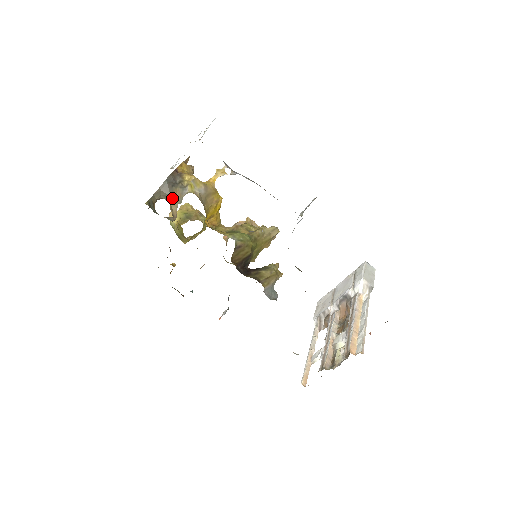
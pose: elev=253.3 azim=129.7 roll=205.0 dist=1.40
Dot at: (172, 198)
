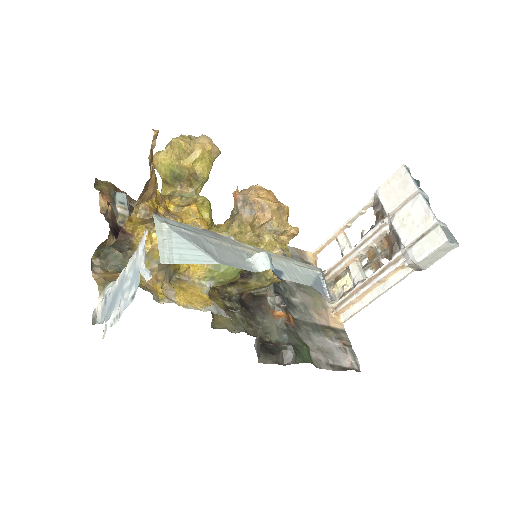
Dot at: occluded
